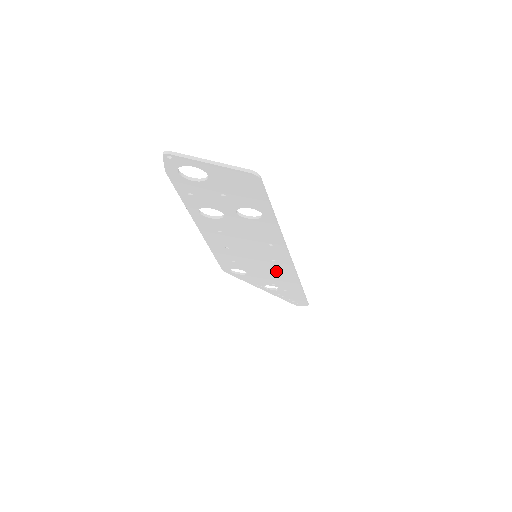
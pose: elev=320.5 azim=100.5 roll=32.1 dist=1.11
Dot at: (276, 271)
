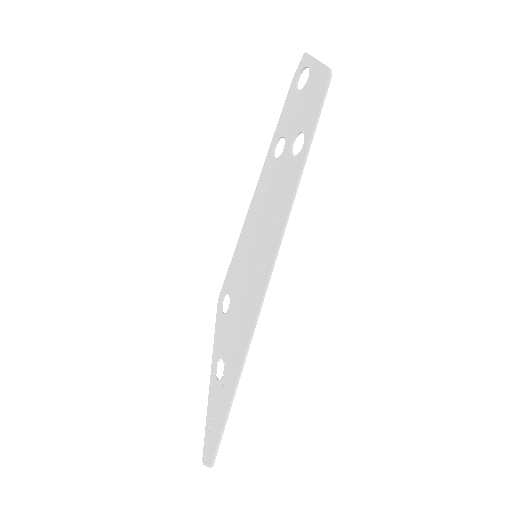
Dot at: (248, 305)
